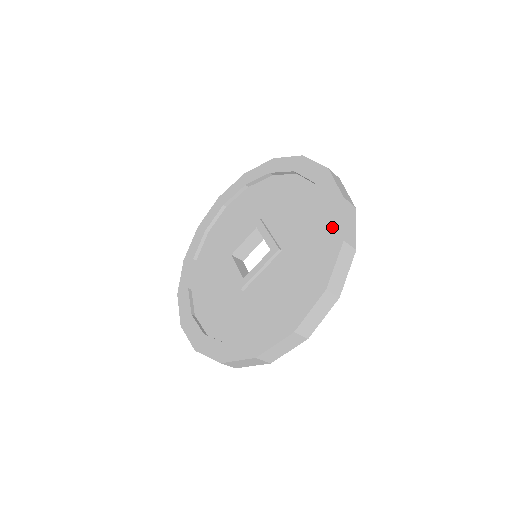
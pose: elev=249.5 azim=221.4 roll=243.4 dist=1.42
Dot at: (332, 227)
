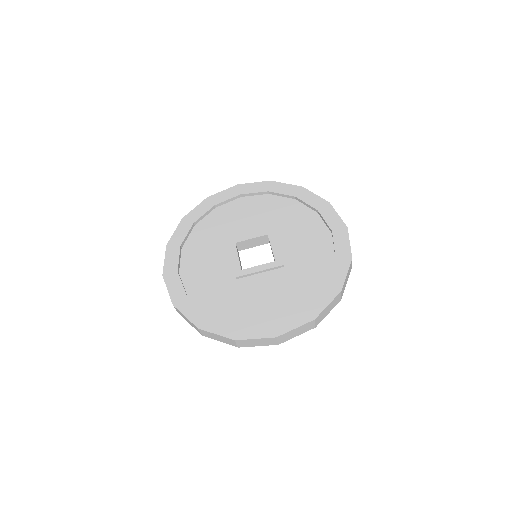
Dot at: (335, 275)
